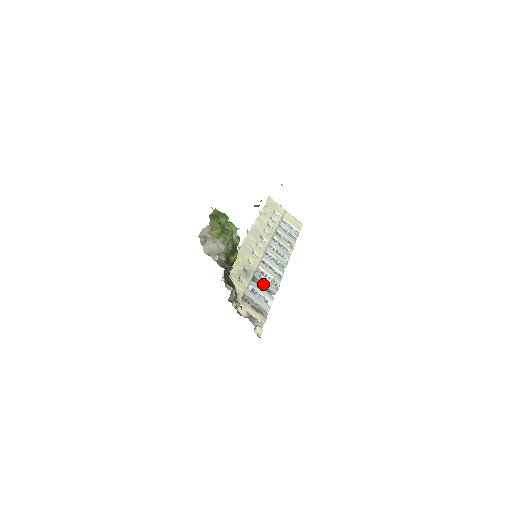
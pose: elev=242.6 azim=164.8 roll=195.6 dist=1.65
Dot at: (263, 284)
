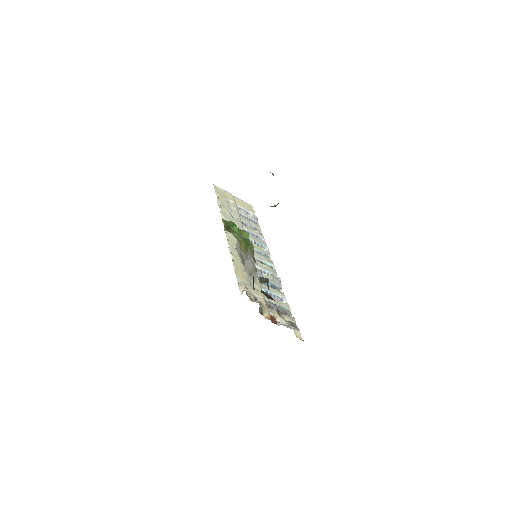
Dot at: (268, 283)
